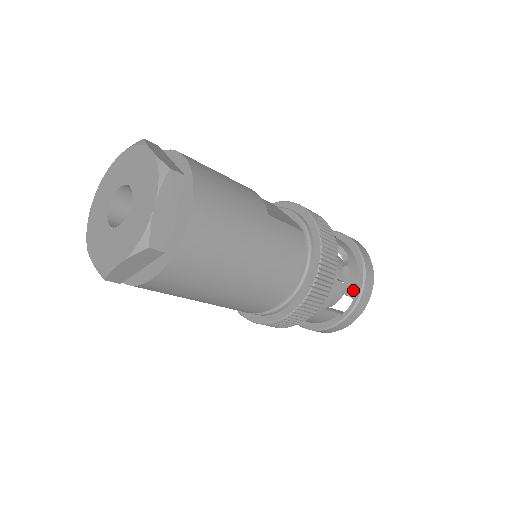
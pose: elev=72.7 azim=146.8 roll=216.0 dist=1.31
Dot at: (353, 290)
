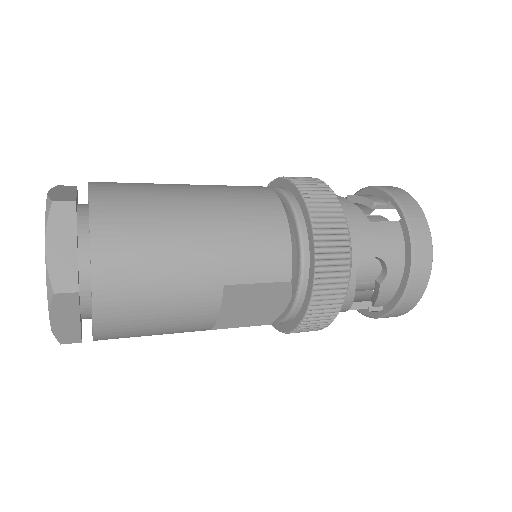
Dot at: (378, 199)
